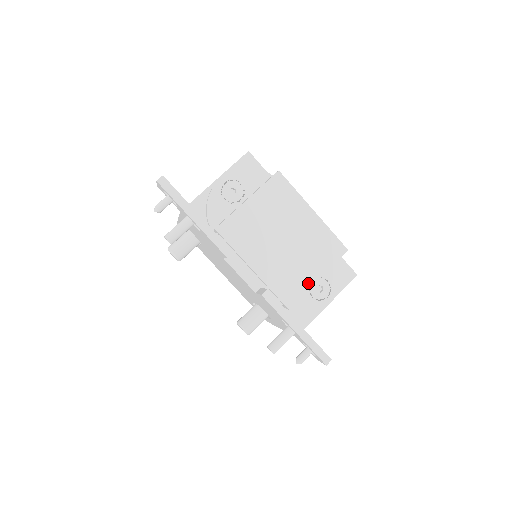
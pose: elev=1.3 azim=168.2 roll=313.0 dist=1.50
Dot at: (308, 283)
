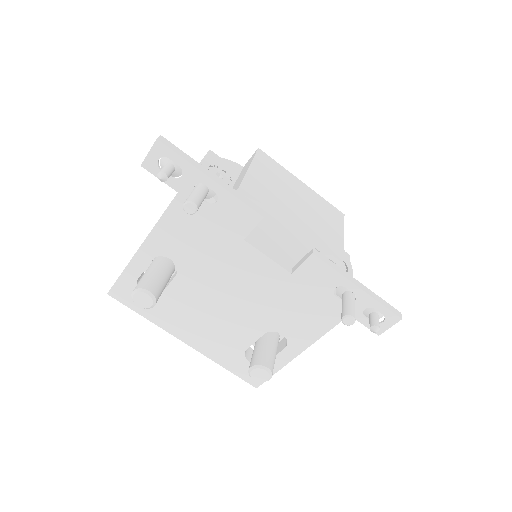
Dot at: (339, 240)
